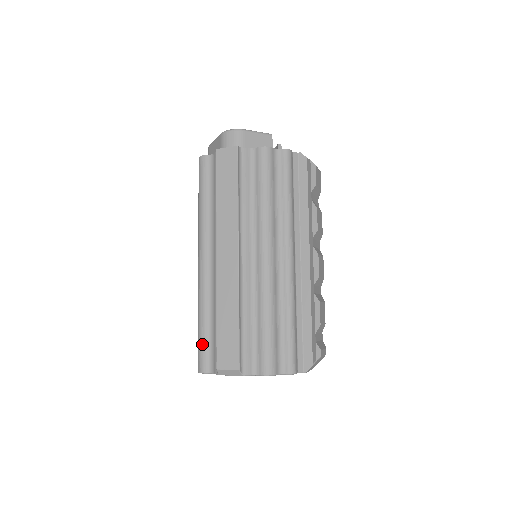
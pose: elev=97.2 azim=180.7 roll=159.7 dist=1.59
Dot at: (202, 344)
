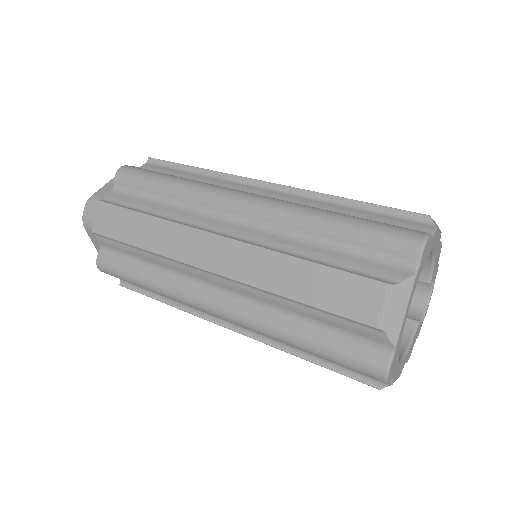
Dot at: occluded
